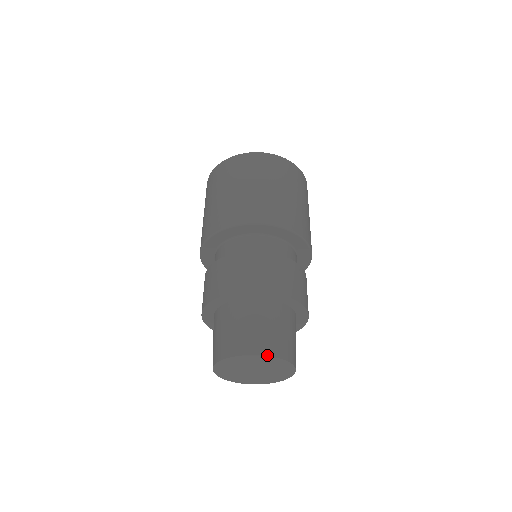
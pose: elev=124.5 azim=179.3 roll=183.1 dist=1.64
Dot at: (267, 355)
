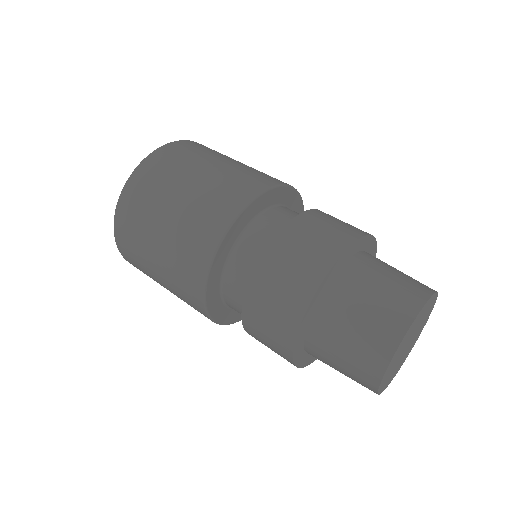
Dot at: (422, 306)
